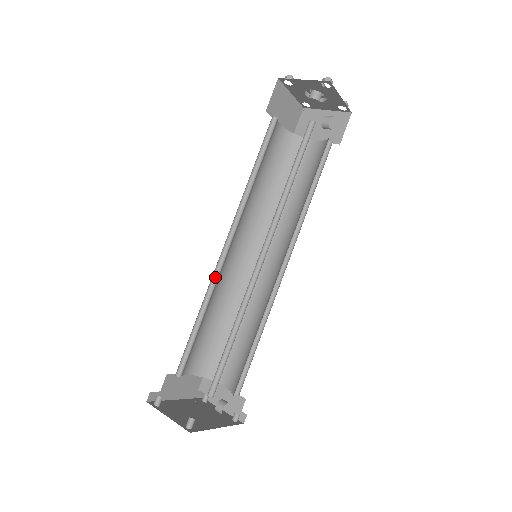
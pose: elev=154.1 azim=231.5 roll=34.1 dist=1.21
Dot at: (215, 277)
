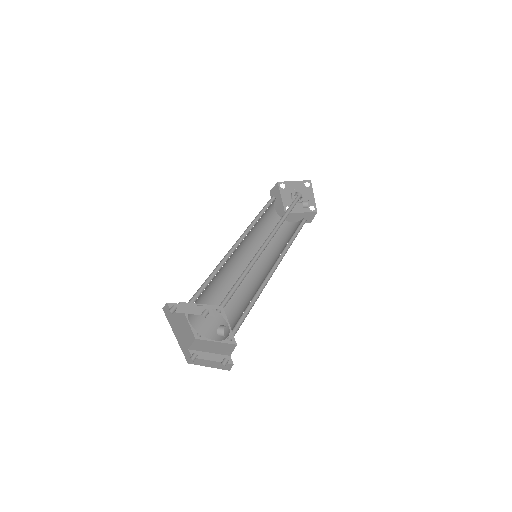
Dot at: (226, 258)
